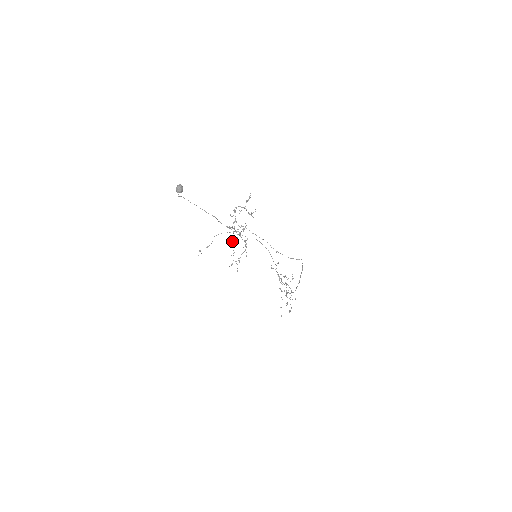
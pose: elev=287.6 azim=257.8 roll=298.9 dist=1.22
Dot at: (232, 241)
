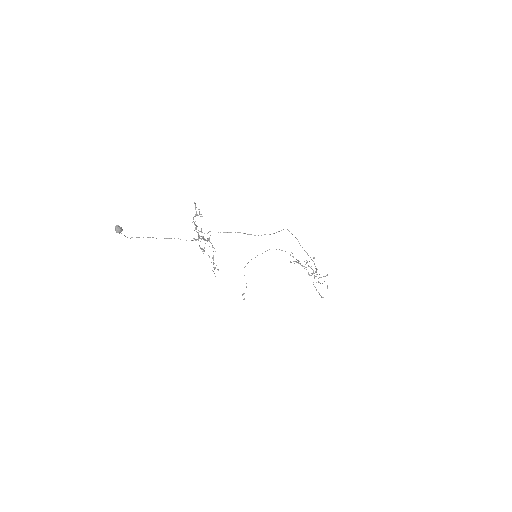
Dot at: (202, 249)
